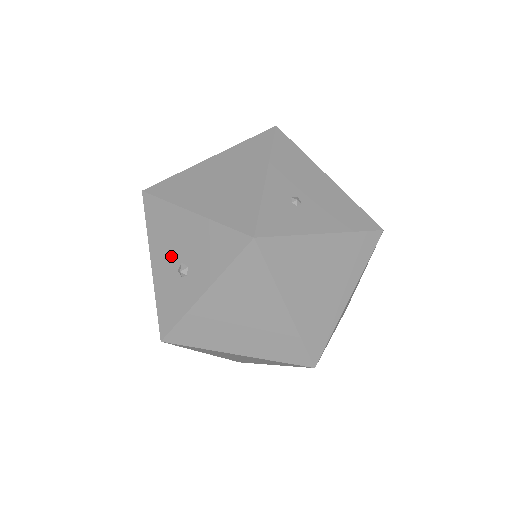
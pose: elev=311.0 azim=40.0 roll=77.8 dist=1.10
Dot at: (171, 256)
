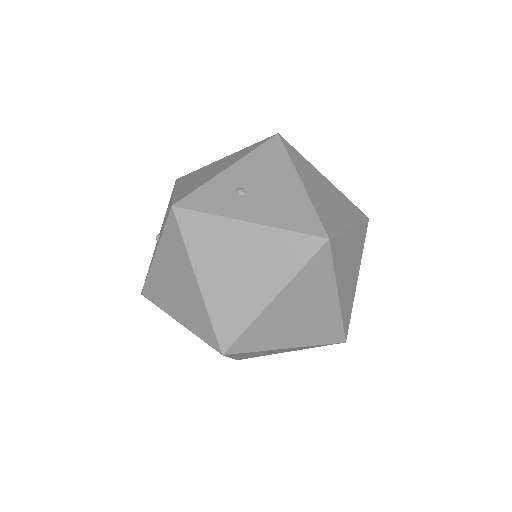
Dot at: occluded
